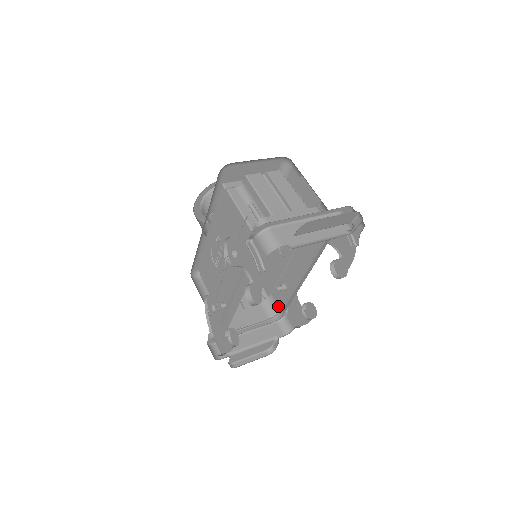
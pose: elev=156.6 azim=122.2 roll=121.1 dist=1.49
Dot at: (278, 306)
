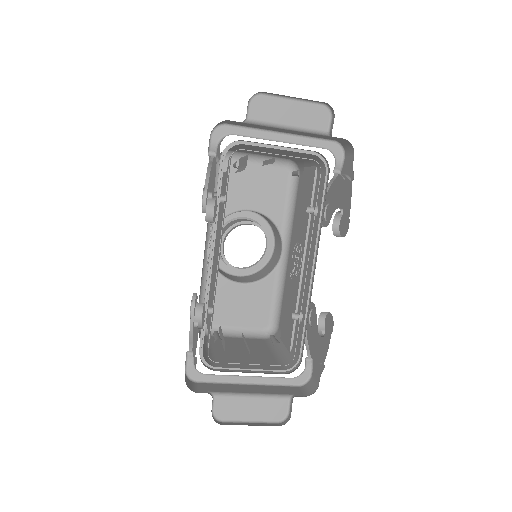
Dot at: (297, 354)
